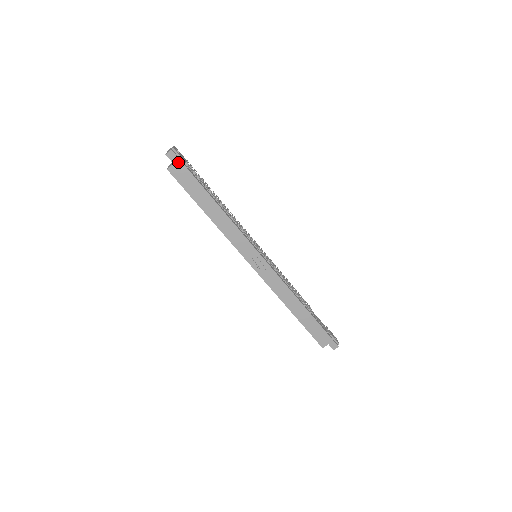
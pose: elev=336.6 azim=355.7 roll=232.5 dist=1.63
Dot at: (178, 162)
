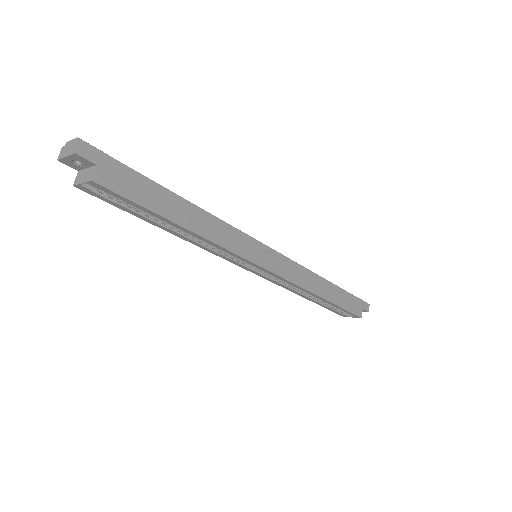
Dot at: (102, 158)
